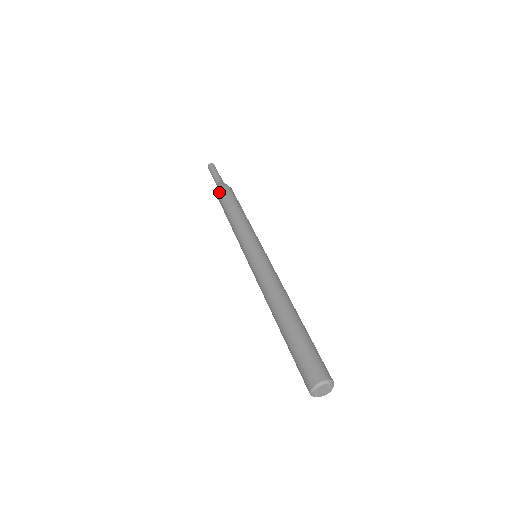
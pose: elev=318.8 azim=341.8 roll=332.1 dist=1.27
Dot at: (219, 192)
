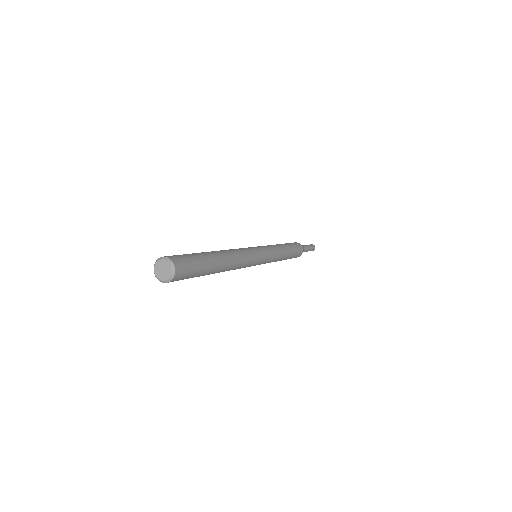
Dot at: occluded
